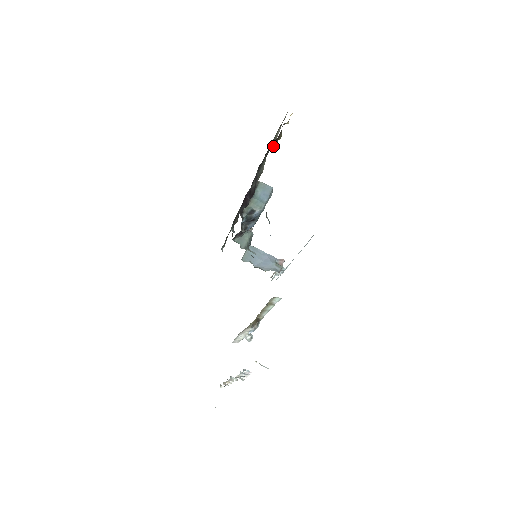
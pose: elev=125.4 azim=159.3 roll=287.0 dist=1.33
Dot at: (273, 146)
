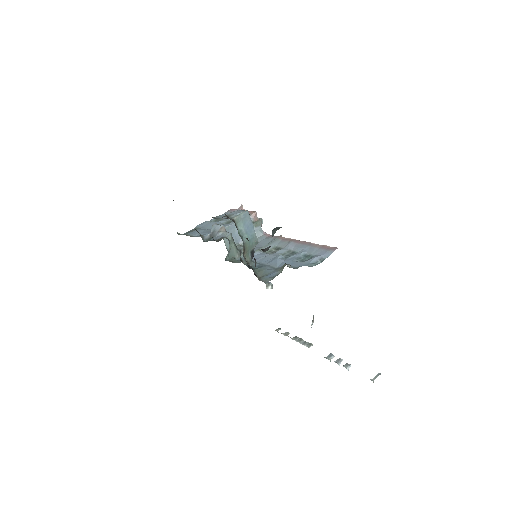
Dot at: occluded
